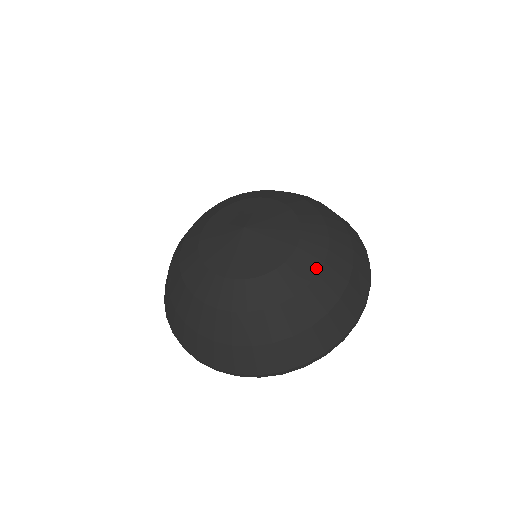
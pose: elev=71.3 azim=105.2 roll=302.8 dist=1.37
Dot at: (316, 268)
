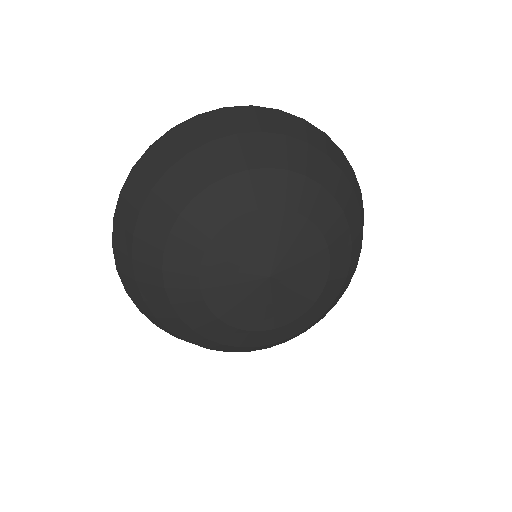
Dot at: (308, 325)
